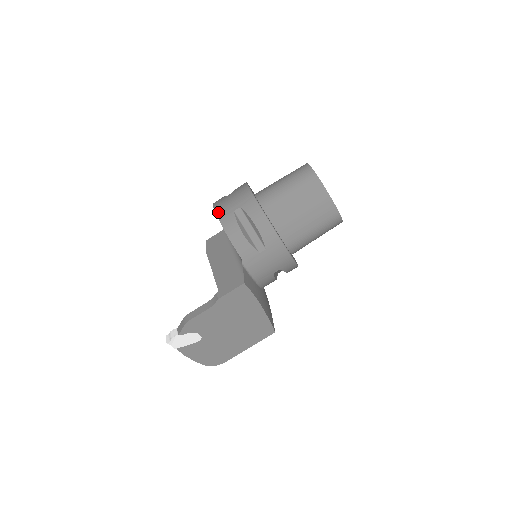
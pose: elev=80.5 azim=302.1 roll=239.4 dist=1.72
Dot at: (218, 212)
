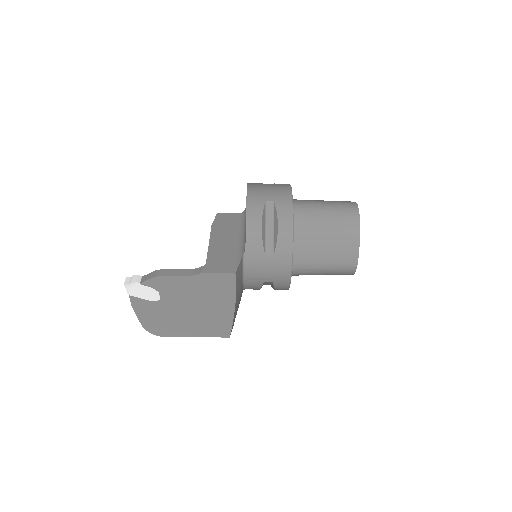
Dot at: (250, 193)
